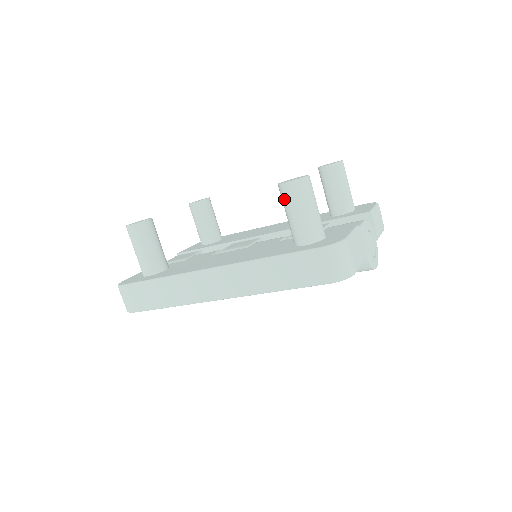
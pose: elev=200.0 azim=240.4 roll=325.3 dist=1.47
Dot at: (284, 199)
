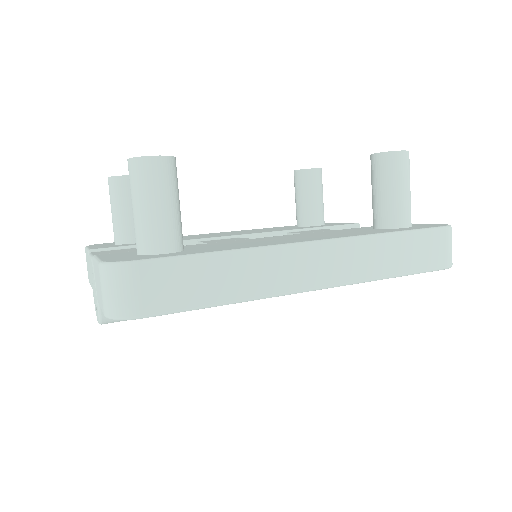
Dot at: (392, 170)
